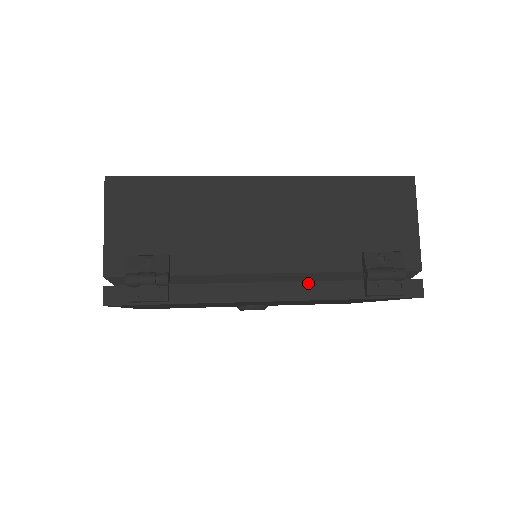
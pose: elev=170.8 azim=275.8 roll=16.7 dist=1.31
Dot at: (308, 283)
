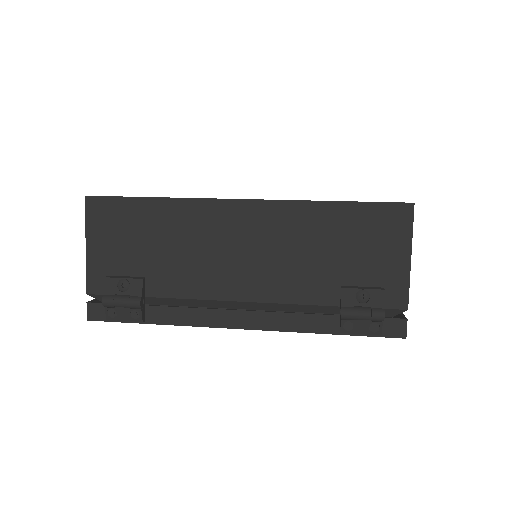
Dot at: (280, 314)
